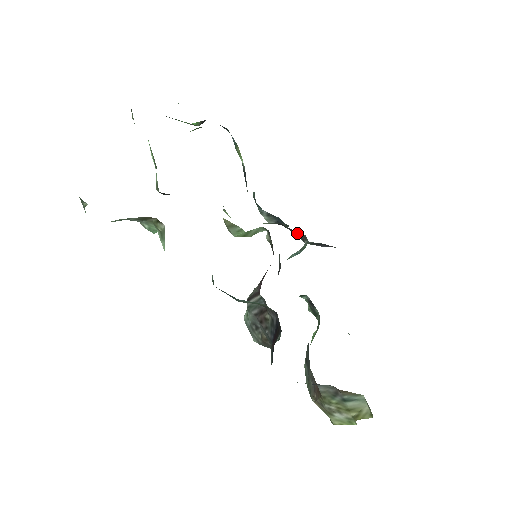
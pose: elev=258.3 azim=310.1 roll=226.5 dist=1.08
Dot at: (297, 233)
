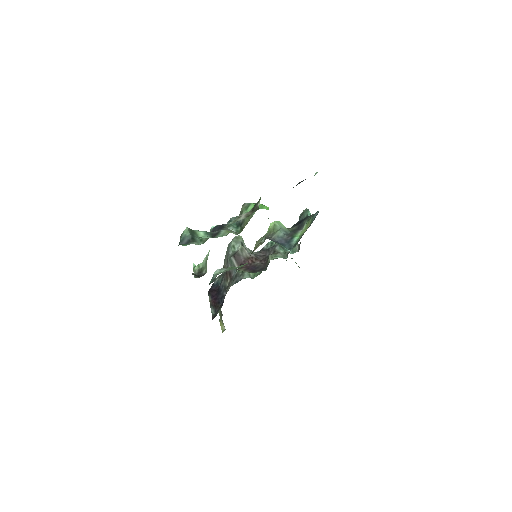
Dot at: occluded
